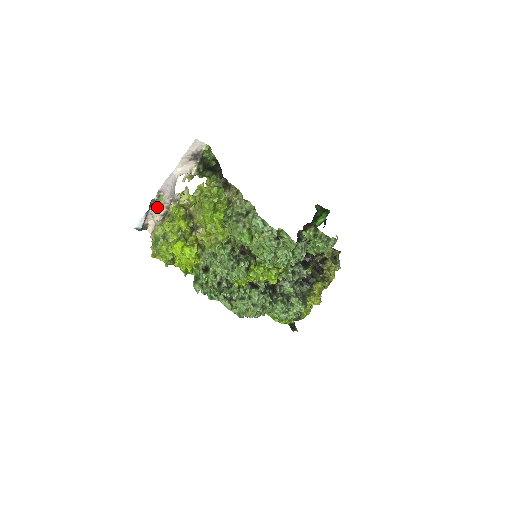
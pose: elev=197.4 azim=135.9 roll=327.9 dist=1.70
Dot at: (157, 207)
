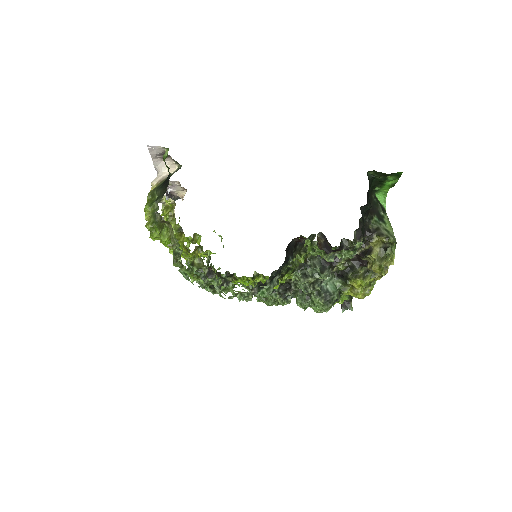
Dot at: (173, 186)
